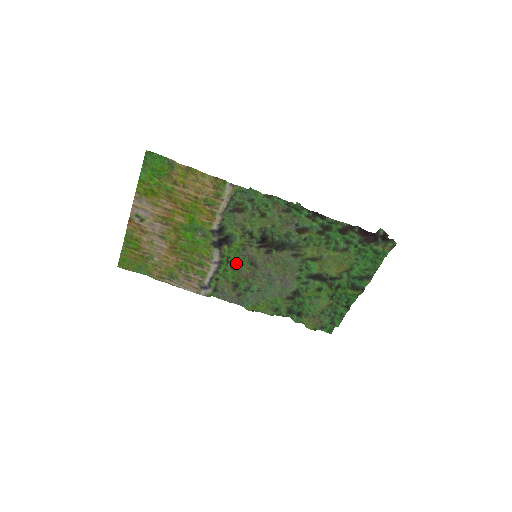
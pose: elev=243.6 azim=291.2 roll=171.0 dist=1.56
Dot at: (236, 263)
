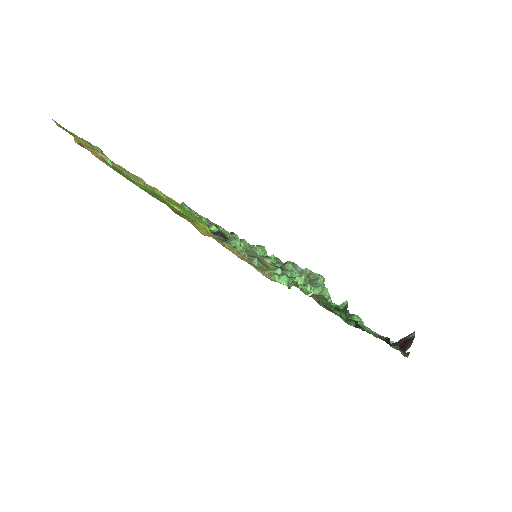
Dot at: occluded
